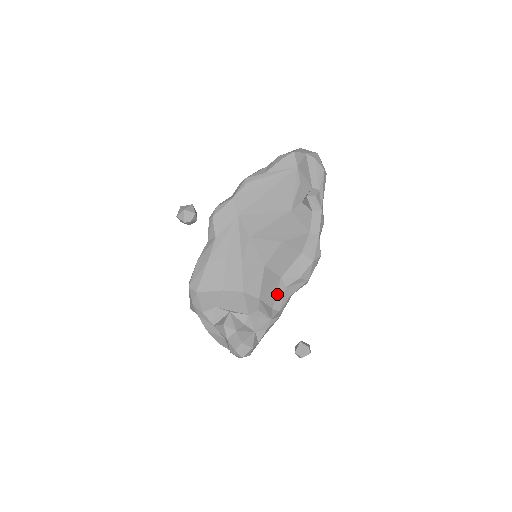
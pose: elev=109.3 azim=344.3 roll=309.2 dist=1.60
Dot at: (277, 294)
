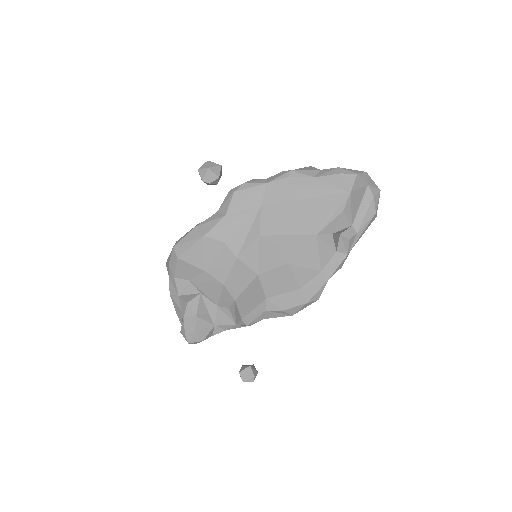
Dot at: (254, 310)
